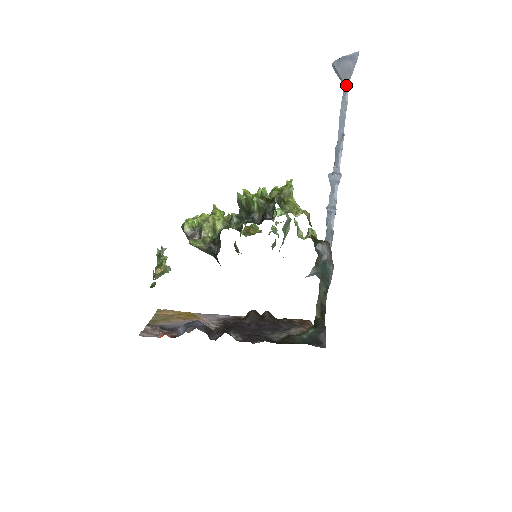
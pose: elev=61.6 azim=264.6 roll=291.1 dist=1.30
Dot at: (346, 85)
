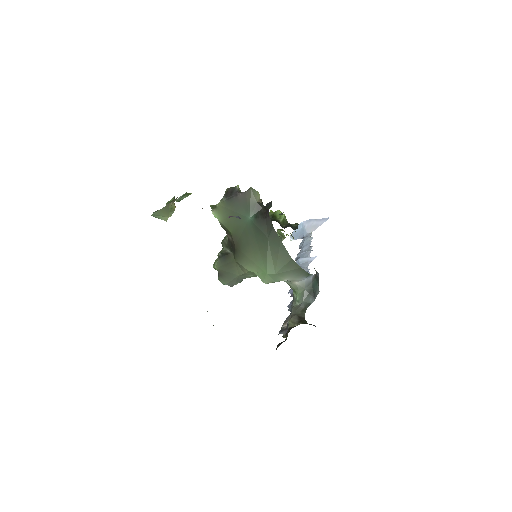
Dot at: (309, 233)
